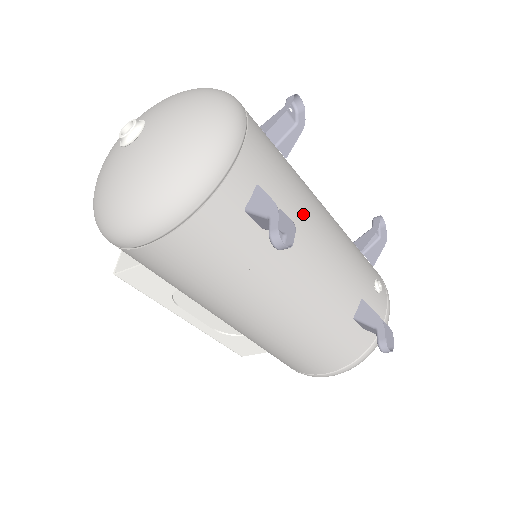
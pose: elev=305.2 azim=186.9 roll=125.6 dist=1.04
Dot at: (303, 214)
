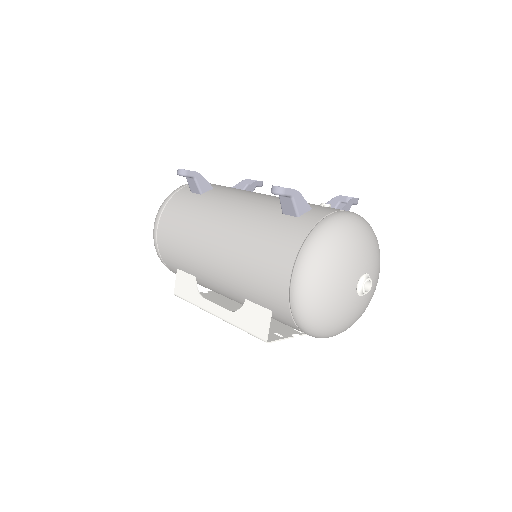
Dot at: (235, 190)
